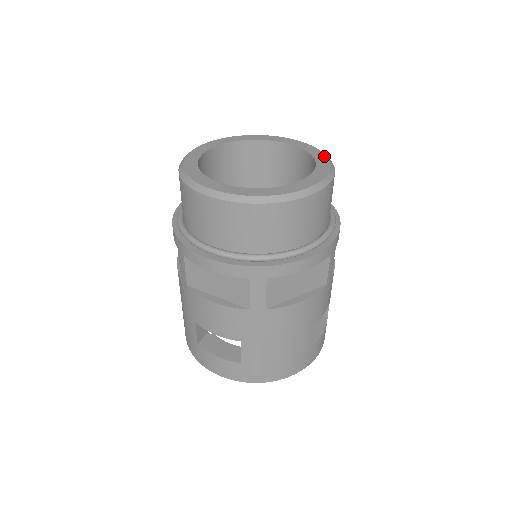
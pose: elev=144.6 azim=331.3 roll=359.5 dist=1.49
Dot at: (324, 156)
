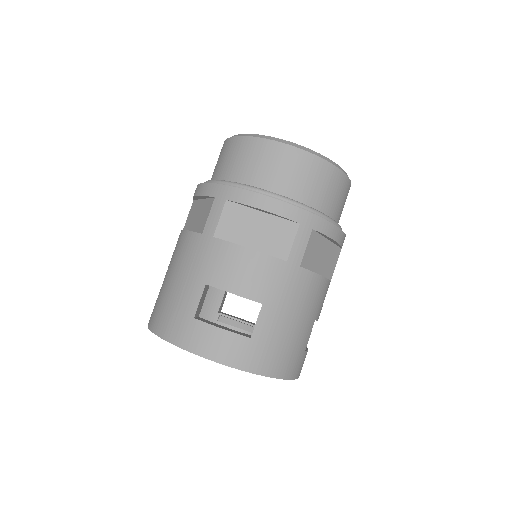
Dot at: occluded
